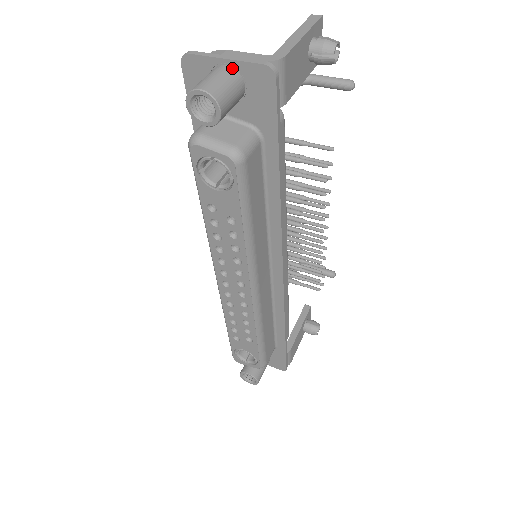
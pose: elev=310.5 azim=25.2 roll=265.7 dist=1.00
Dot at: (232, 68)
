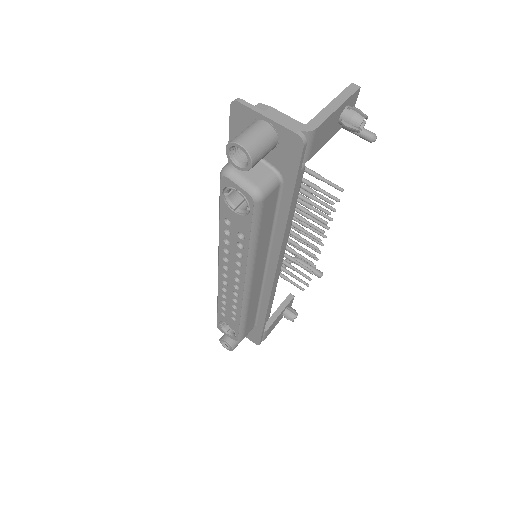
Dot at: (271, 126)
